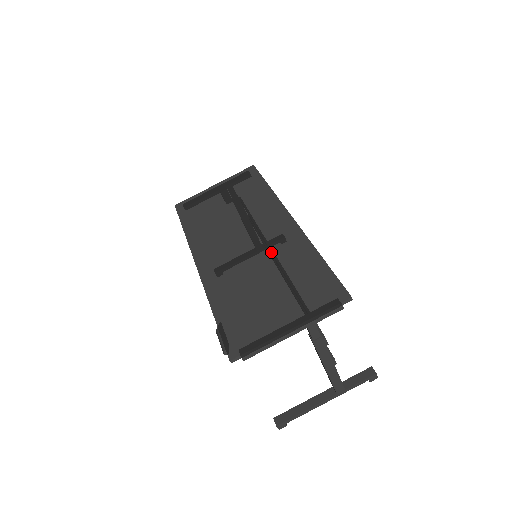
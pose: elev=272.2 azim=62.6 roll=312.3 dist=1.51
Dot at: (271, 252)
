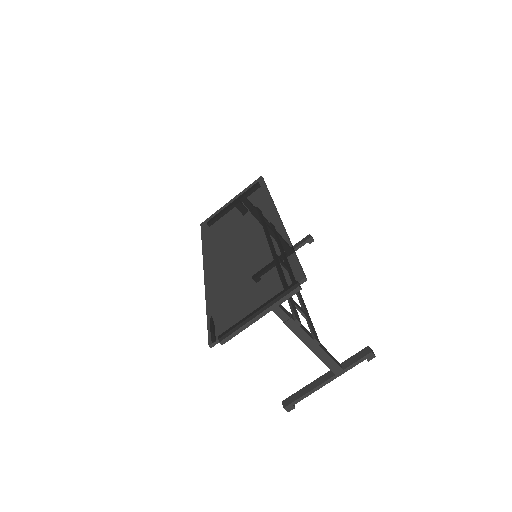
Dot at: (256, 249)
